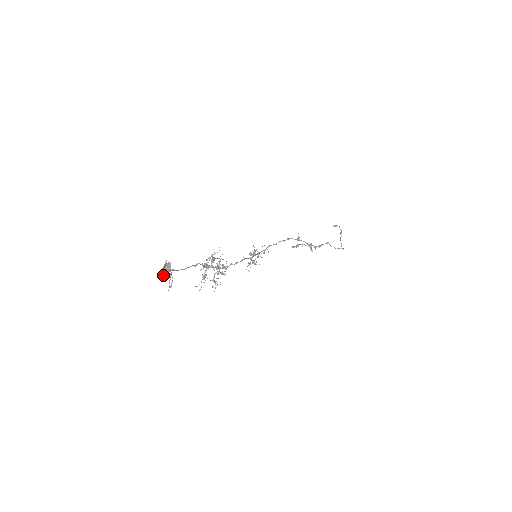
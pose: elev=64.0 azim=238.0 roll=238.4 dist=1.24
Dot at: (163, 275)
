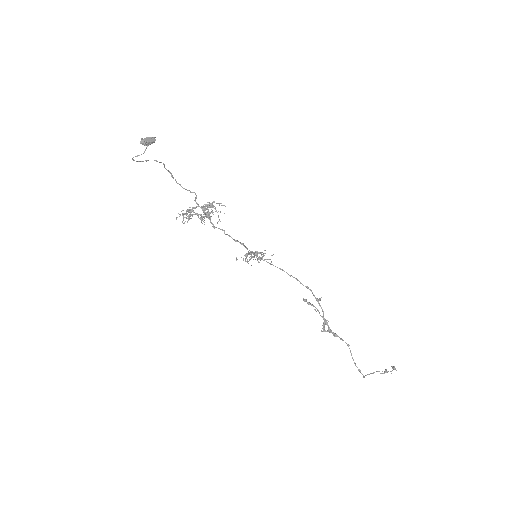
Dot at: (140, 142)
